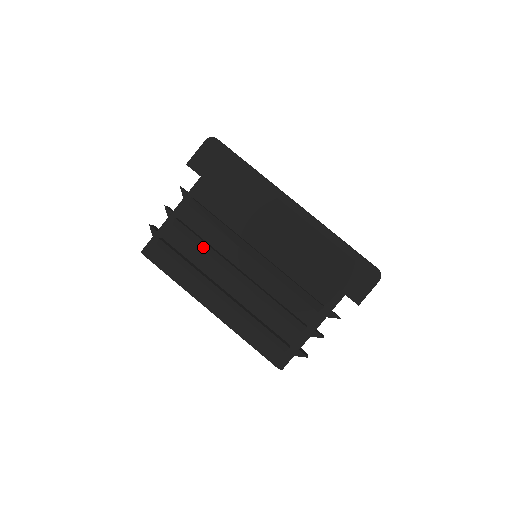
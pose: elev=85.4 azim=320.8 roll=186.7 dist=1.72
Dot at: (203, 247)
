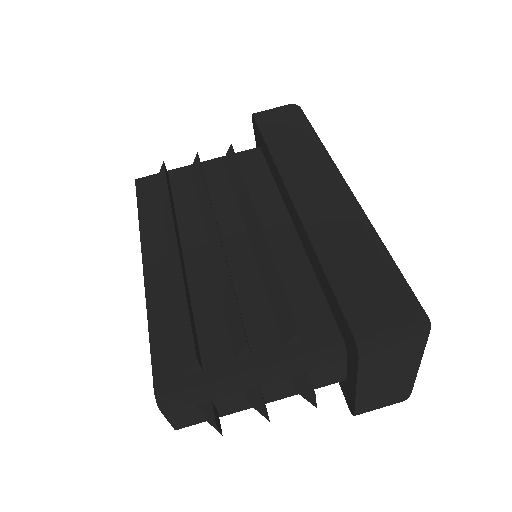
Dot at: (201, 195)
